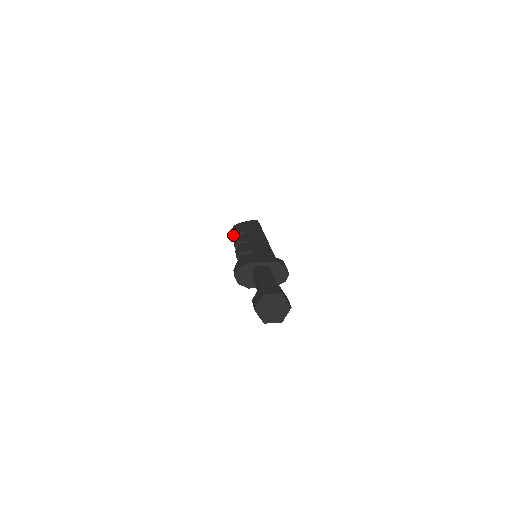
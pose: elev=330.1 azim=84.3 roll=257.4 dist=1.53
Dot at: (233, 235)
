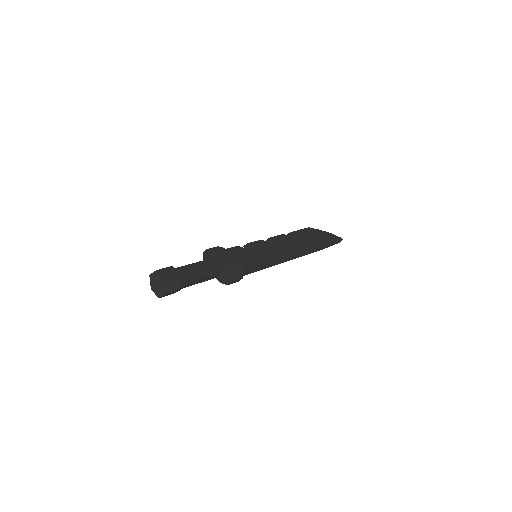
Dot at: (290, 233)
